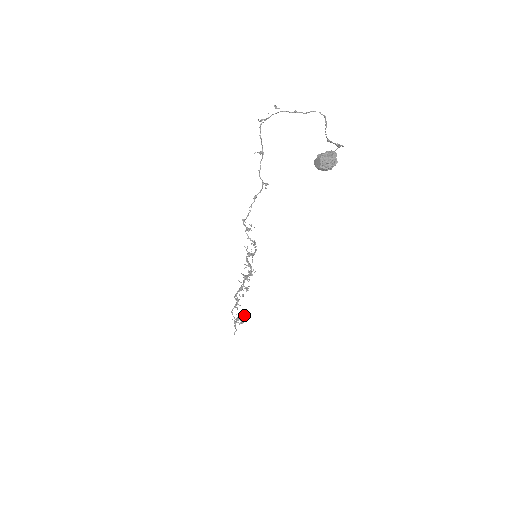
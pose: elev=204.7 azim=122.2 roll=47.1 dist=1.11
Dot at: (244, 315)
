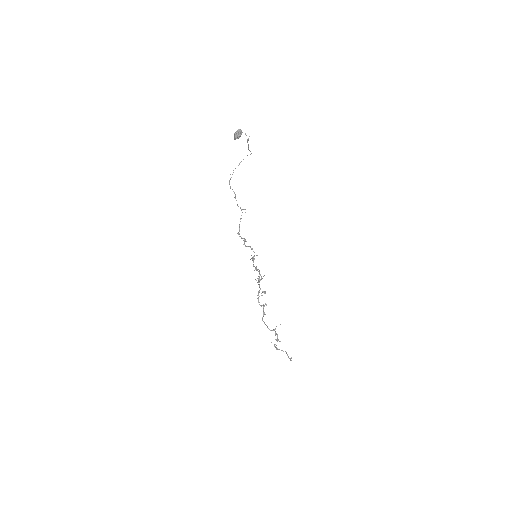
Dot at: (290, 358)
